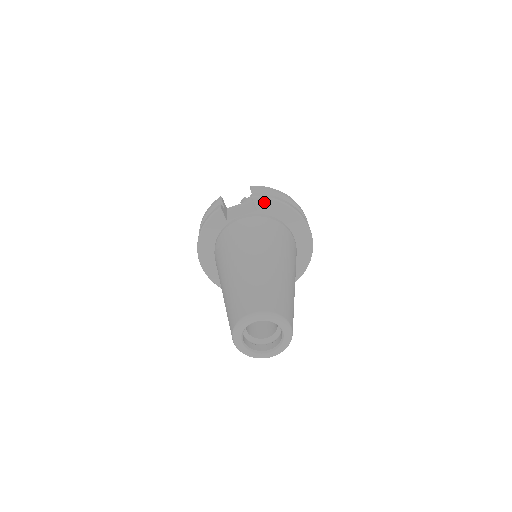
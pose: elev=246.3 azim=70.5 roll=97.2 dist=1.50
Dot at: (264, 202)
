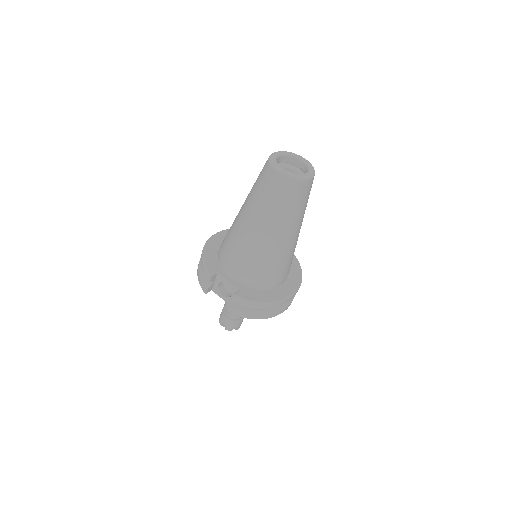
Dot at: (293, 258)
